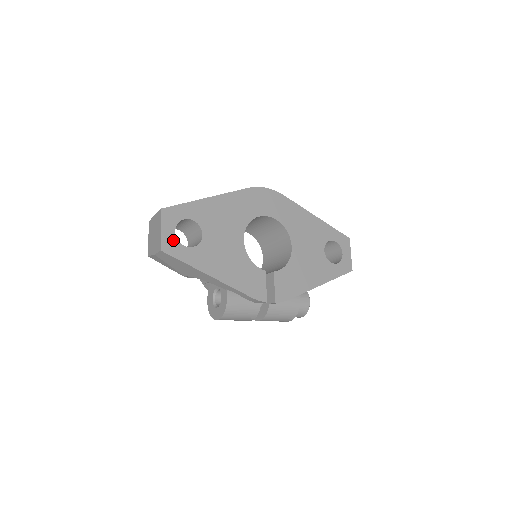
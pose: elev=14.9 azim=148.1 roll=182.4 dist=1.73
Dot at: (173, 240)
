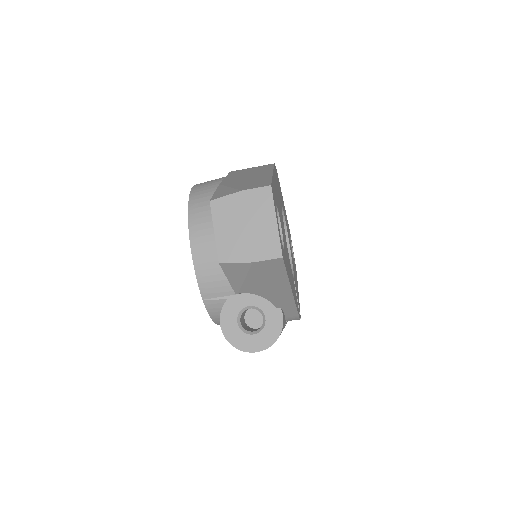
Dot at: occluded
